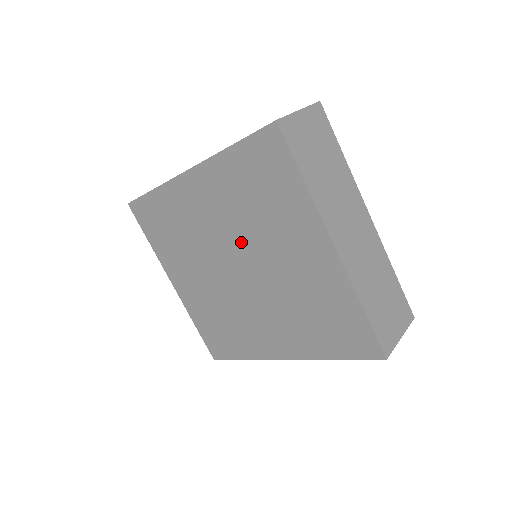
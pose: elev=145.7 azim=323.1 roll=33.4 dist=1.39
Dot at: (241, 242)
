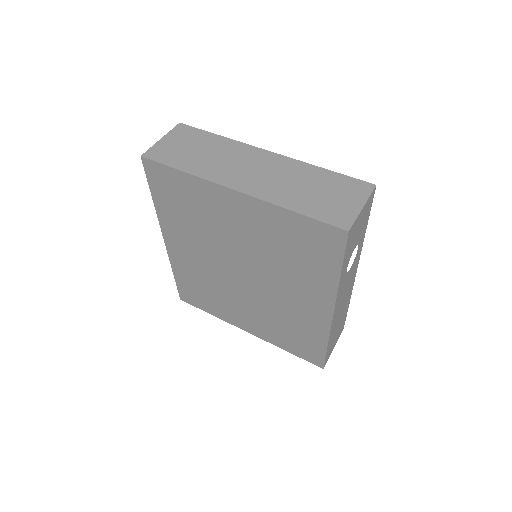
Dot at: (220, 252)
